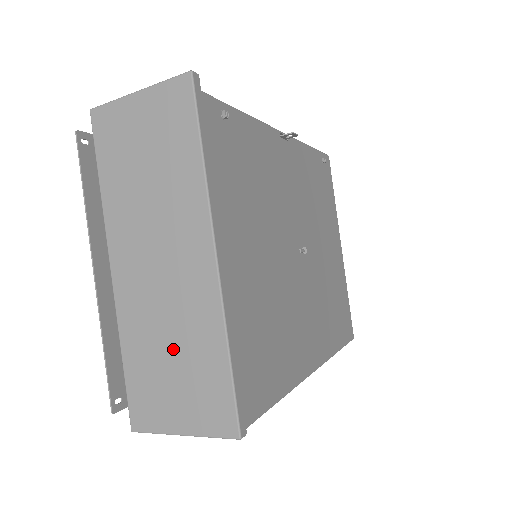
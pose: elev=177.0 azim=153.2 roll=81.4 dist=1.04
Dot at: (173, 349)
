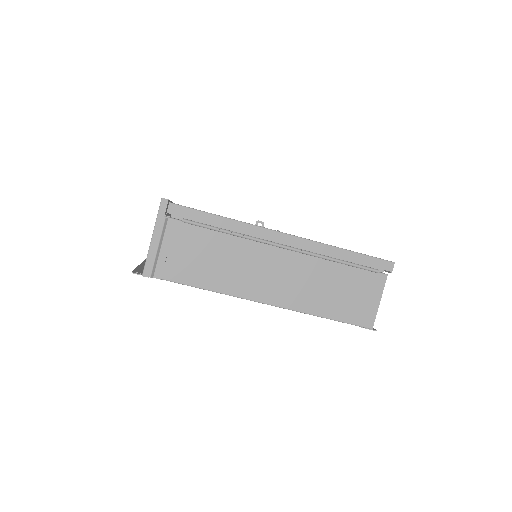
Dot at: occluded
